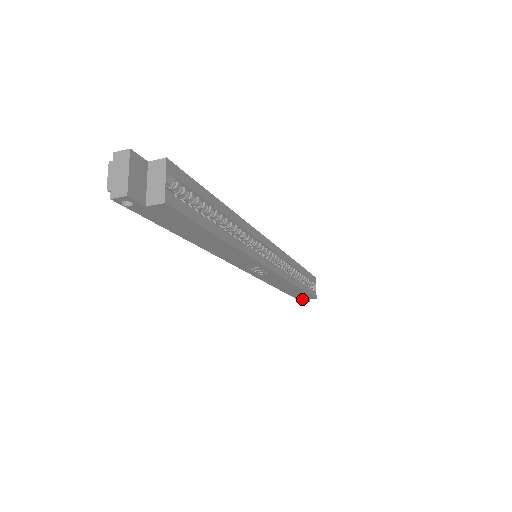
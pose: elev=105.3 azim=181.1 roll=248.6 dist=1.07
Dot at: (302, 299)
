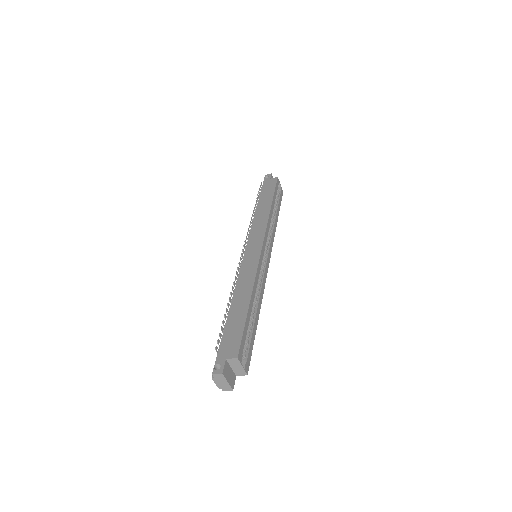
Dot at: occluded
